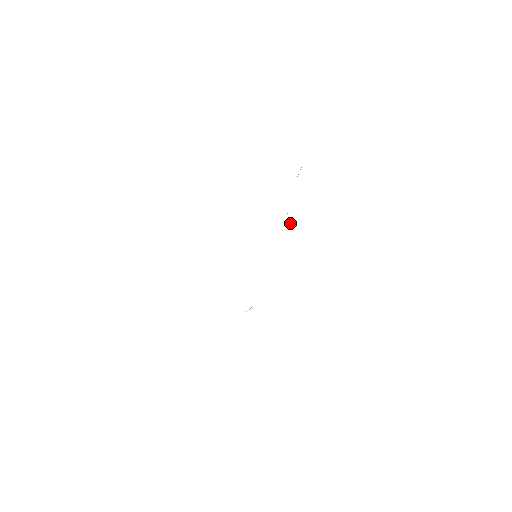
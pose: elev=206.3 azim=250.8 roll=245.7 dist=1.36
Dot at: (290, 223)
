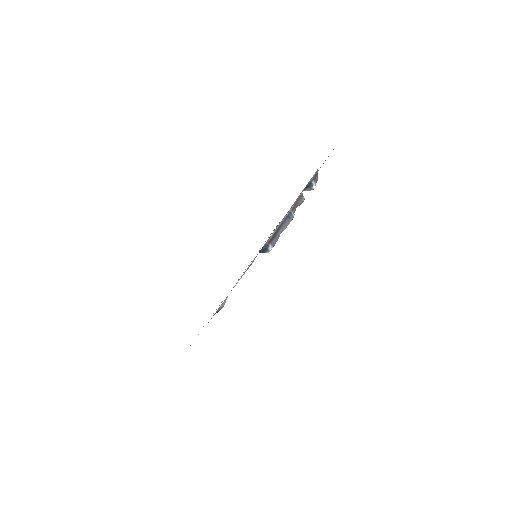
Dot at: occluded
